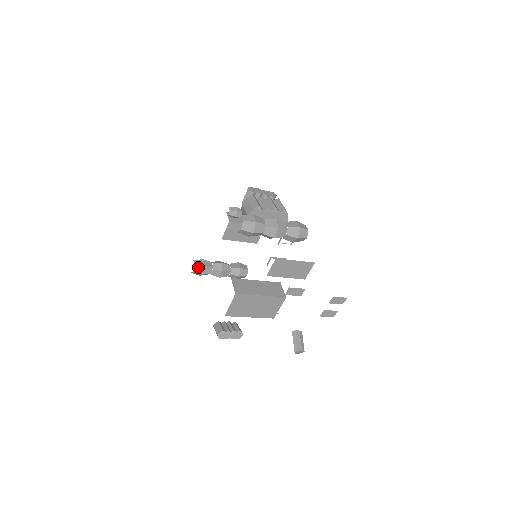
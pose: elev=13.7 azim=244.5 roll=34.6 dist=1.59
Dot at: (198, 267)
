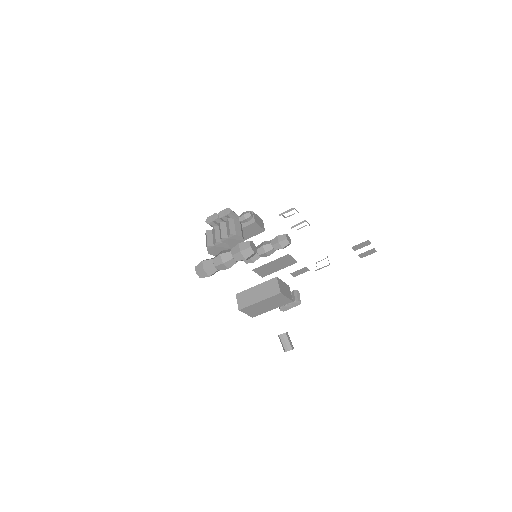
Dot at: (246, 260)
